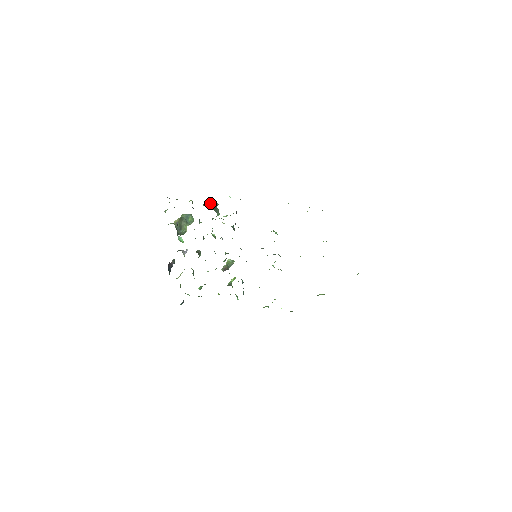
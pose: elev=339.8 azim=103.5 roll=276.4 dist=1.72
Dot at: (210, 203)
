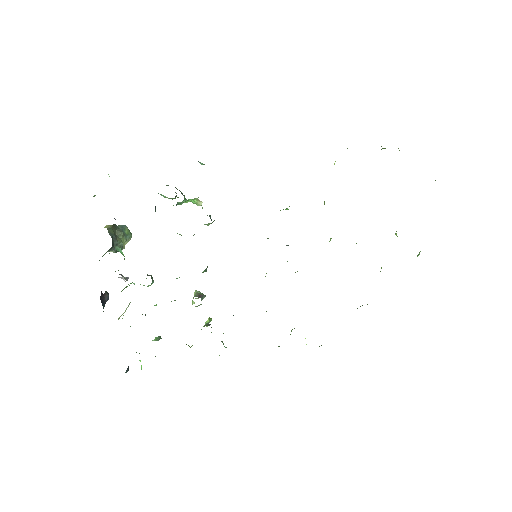
Dot at: occluded
